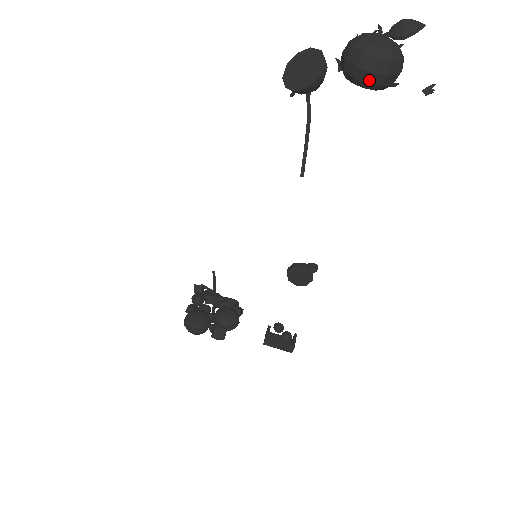
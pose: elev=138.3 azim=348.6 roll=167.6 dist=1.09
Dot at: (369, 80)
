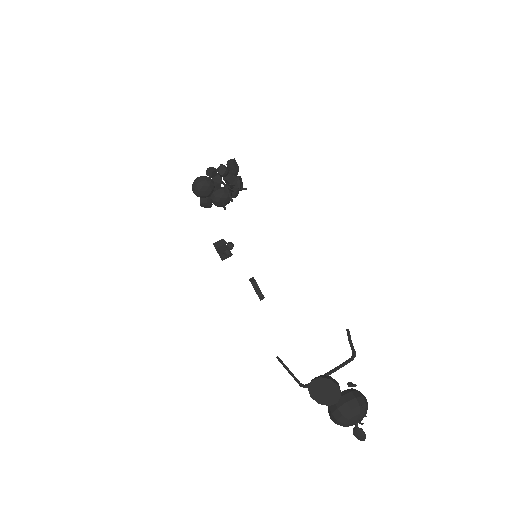
Dot at: (329, 413)
